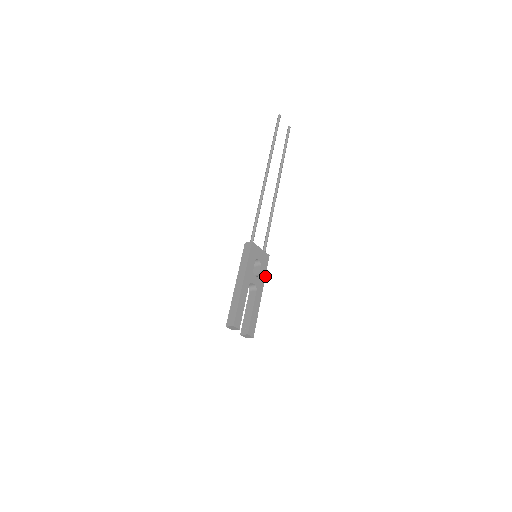
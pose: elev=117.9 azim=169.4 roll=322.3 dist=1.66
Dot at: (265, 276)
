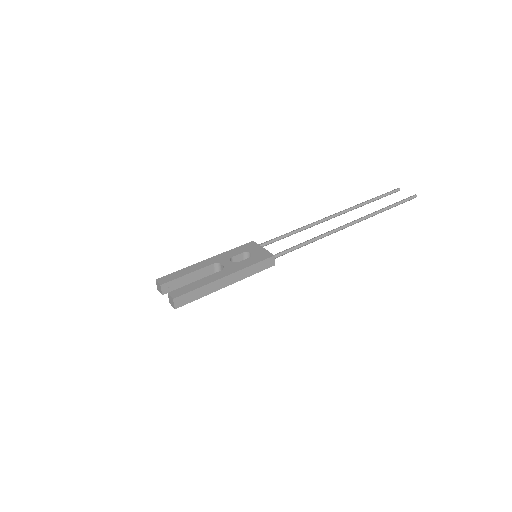
Dot at: (249, 266)
